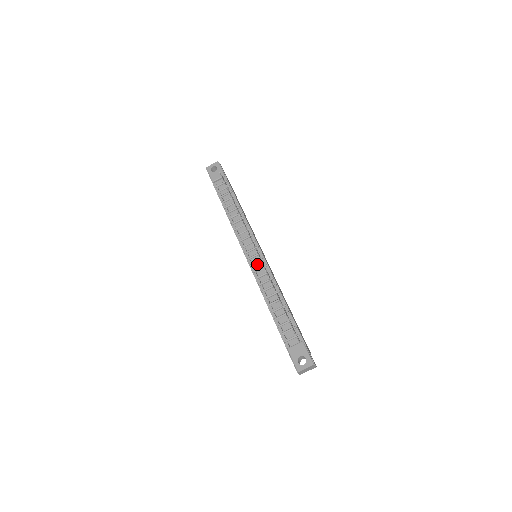
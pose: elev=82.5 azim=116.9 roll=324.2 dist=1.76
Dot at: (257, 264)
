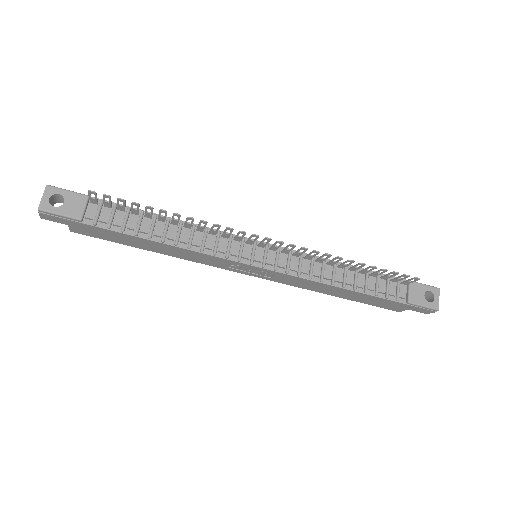
Dot at: (279, 260)
